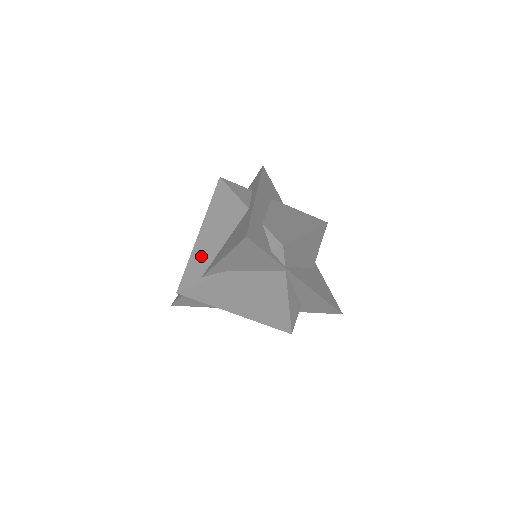
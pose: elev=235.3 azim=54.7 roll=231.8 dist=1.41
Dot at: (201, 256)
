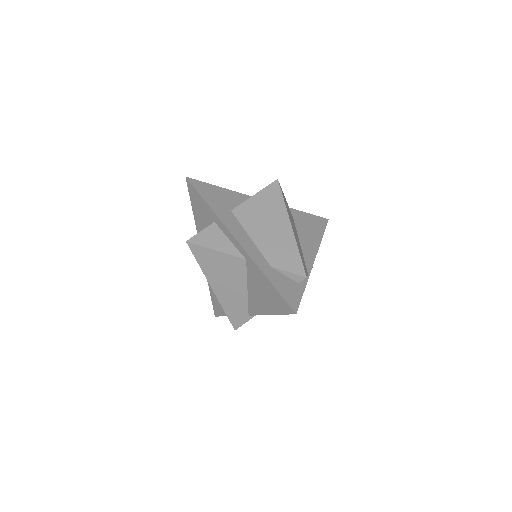
Dot at: (233, 303)
